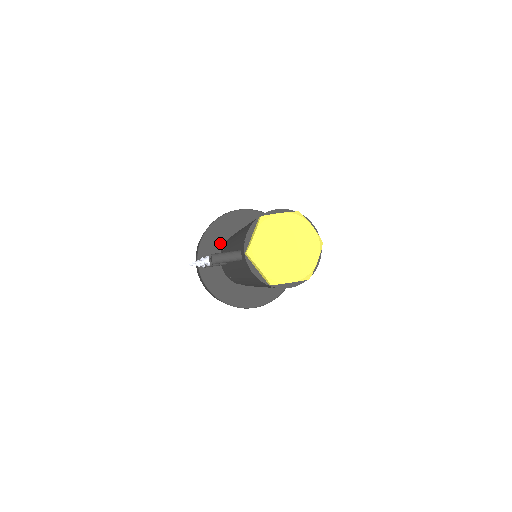
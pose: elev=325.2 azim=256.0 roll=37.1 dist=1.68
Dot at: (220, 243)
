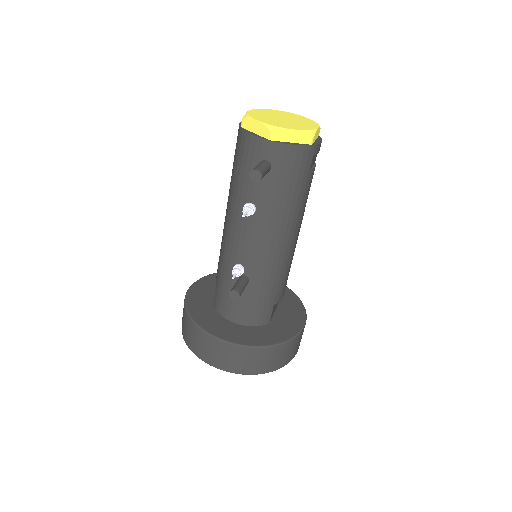
Dot at: (214, 314)
